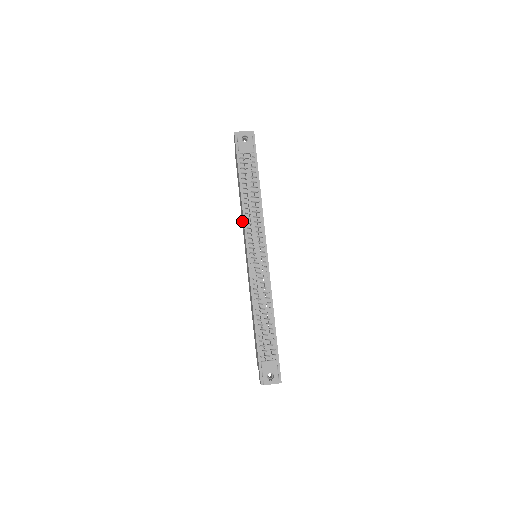
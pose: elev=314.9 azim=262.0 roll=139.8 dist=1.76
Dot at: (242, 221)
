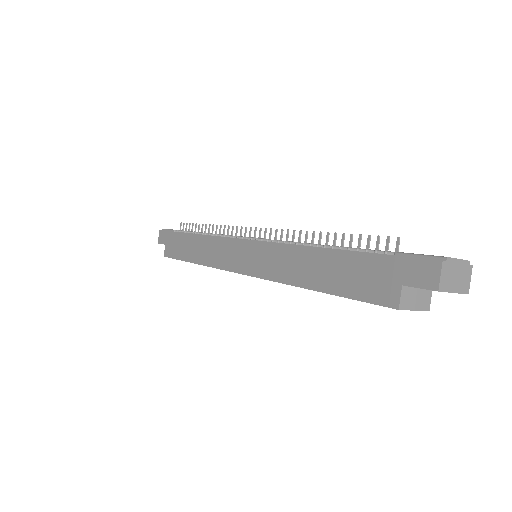
Dot at: (209, 258)
